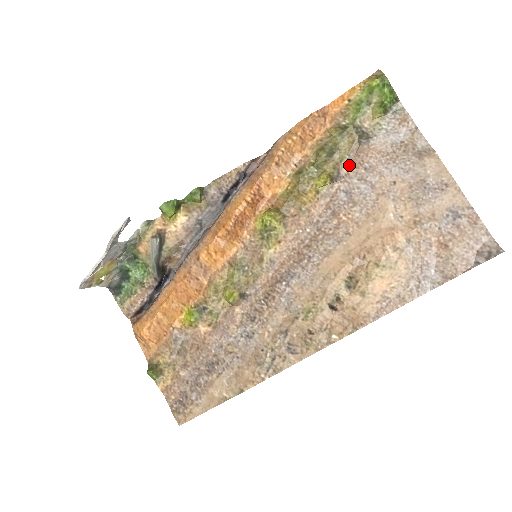
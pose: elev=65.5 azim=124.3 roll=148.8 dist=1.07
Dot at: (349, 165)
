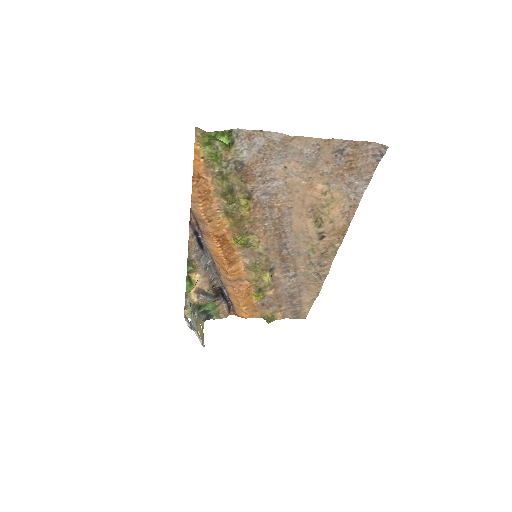
Dot at: (248, 184)
